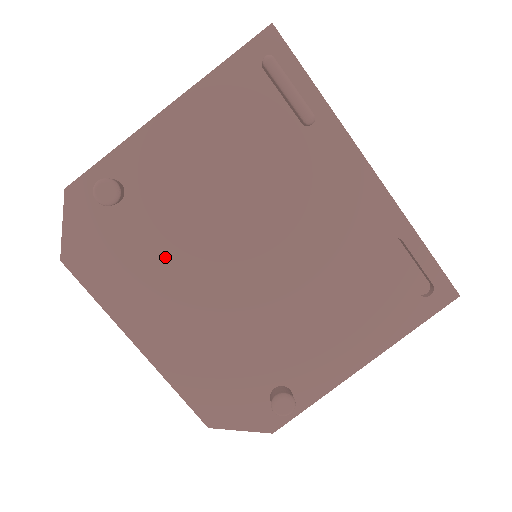
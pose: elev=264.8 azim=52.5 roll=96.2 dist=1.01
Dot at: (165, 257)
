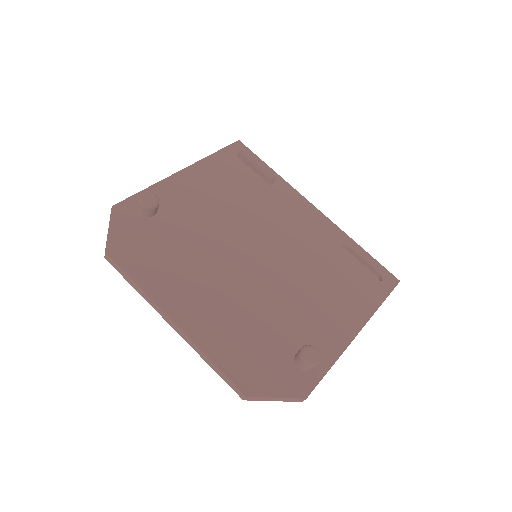
Dot at: (190, 252)
